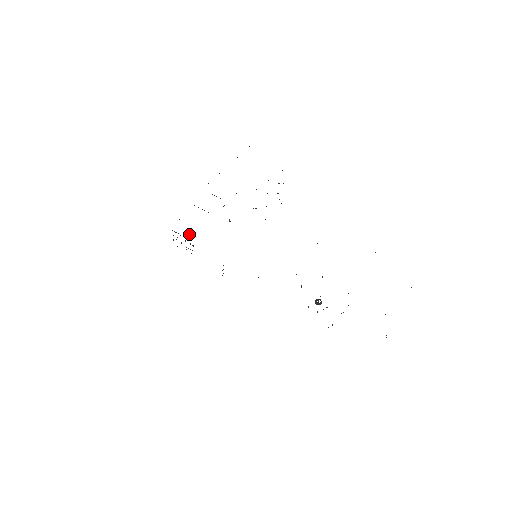
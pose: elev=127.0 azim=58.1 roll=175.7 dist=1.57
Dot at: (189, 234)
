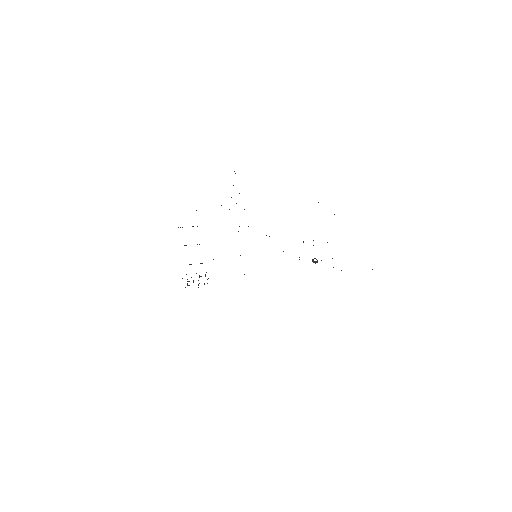
Dot at: occluded
